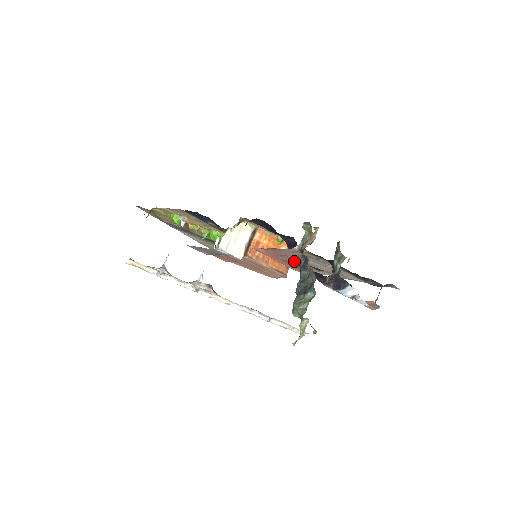
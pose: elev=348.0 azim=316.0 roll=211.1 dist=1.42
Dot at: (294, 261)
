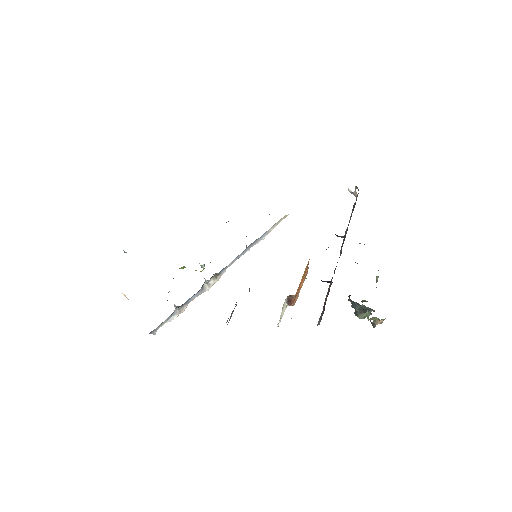
Dot at: occluded
